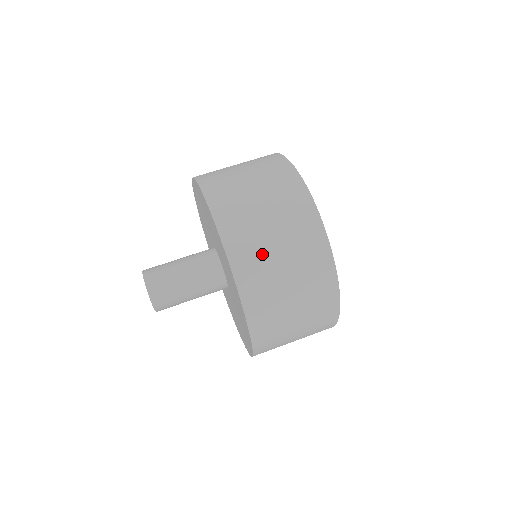
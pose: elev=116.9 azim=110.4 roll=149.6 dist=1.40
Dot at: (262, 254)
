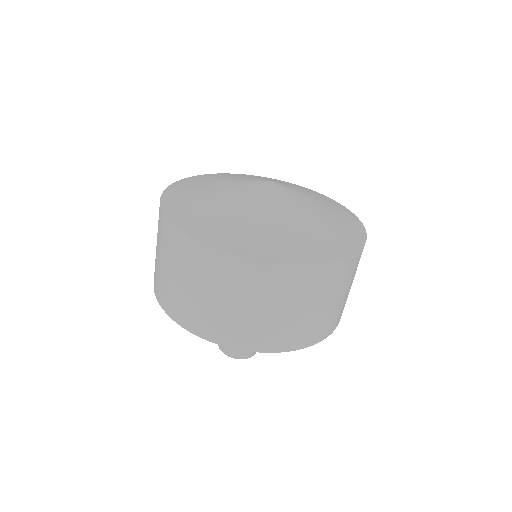
Dot at: (326, 318)
